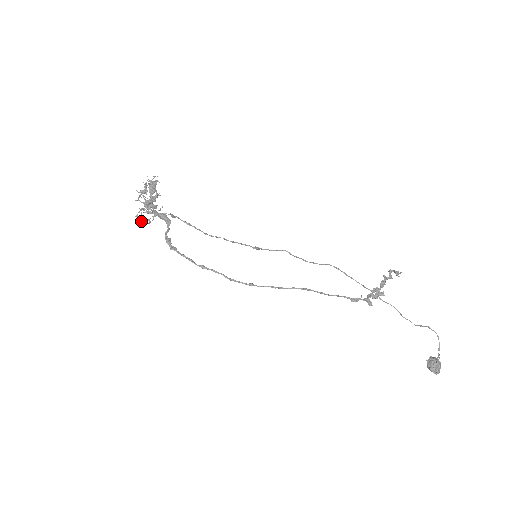
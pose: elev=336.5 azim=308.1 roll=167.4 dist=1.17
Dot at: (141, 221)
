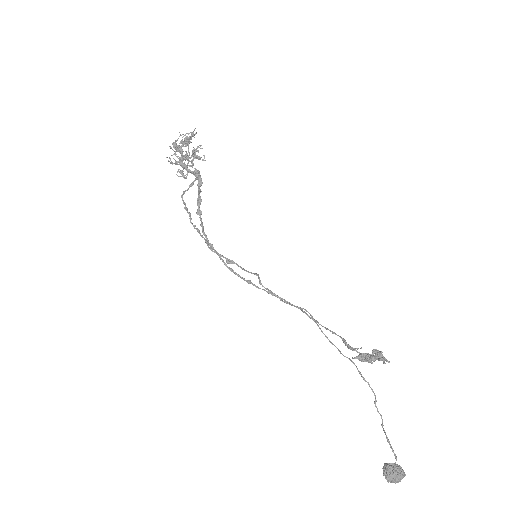
Dot at: (183, 173)
